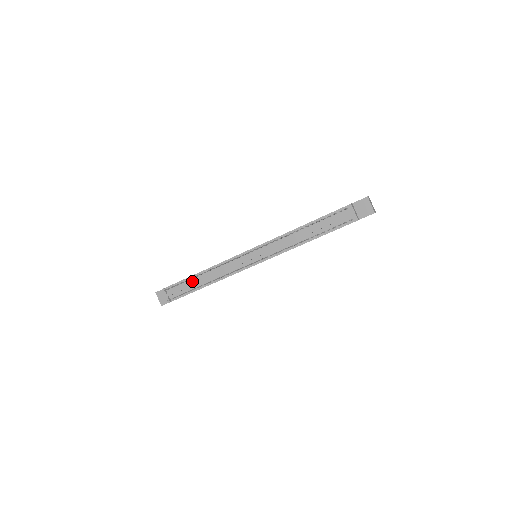
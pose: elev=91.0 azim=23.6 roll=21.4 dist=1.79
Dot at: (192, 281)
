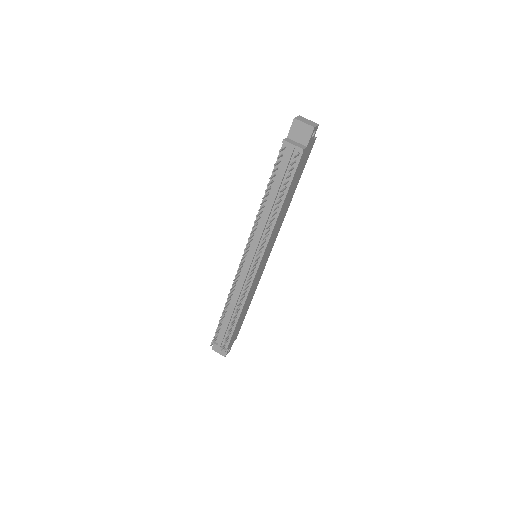
Dot at: (226, 319)
